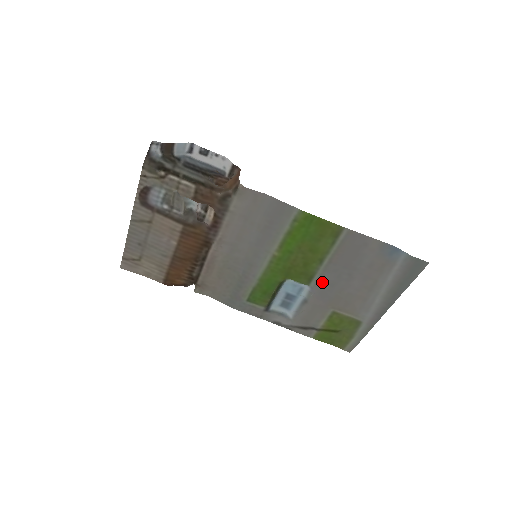
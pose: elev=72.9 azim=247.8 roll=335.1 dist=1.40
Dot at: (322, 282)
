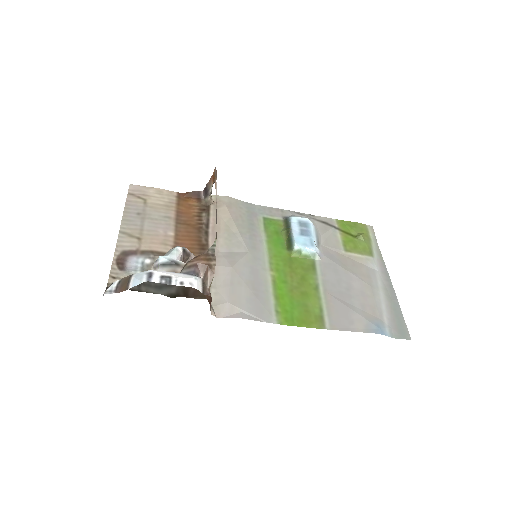
Dot at: (326, 268)
